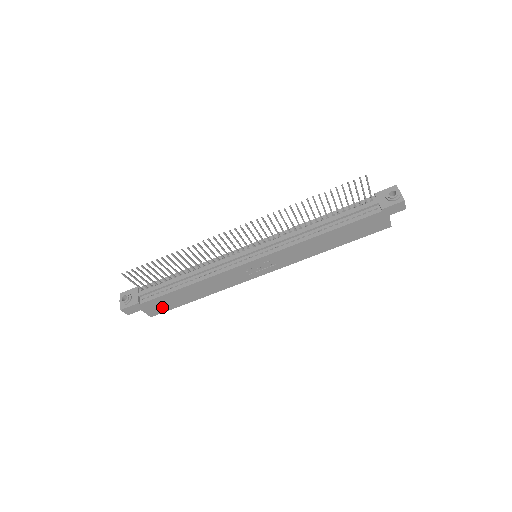
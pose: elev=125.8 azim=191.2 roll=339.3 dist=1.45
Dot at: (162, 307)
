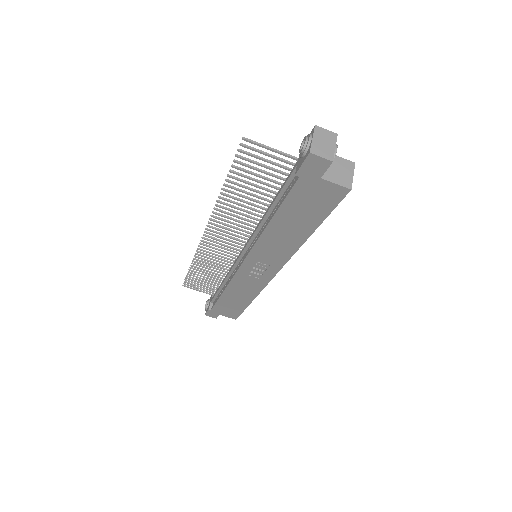
Dot at: (232, 311)
